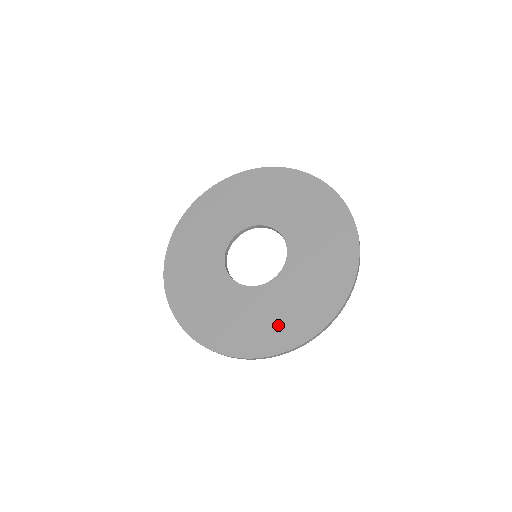
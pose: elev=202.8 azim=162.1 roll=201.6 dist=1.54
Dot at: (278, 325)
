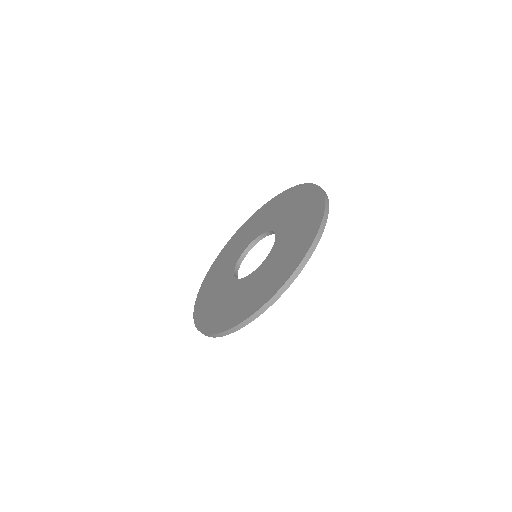
Dot at: (296, 246)
